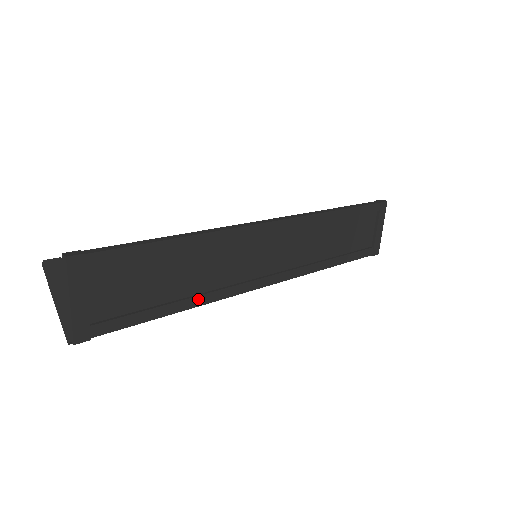
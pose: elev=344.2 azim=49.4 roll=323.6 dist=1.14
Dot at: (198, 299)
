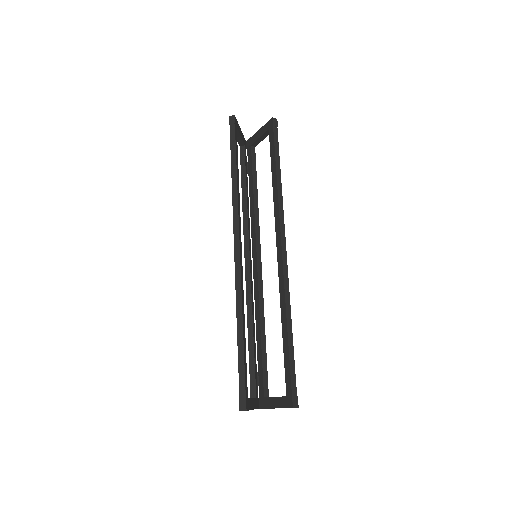
Dot at: (263, 321)
